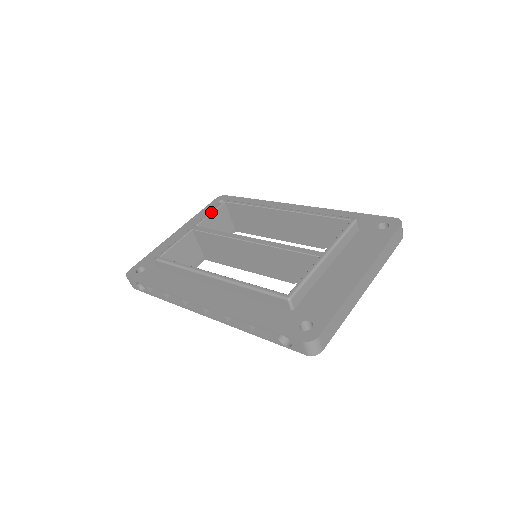
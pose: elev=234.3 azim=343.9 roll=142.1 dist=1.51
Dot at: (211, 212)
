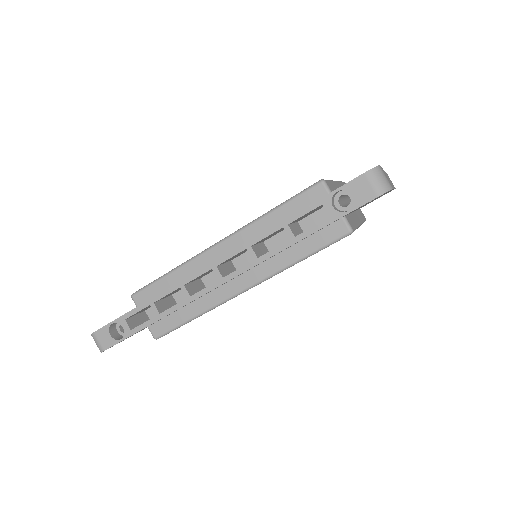
Dot at: occluded
